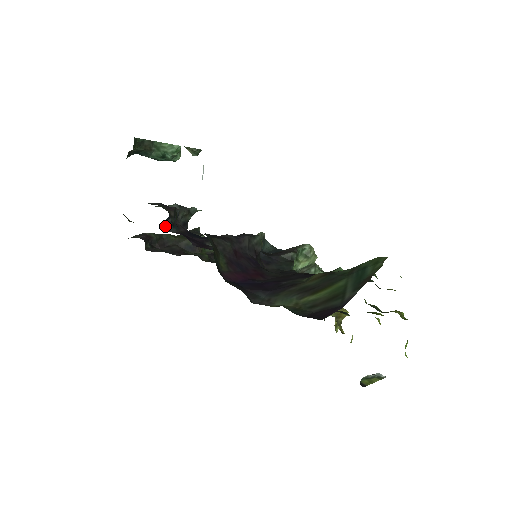
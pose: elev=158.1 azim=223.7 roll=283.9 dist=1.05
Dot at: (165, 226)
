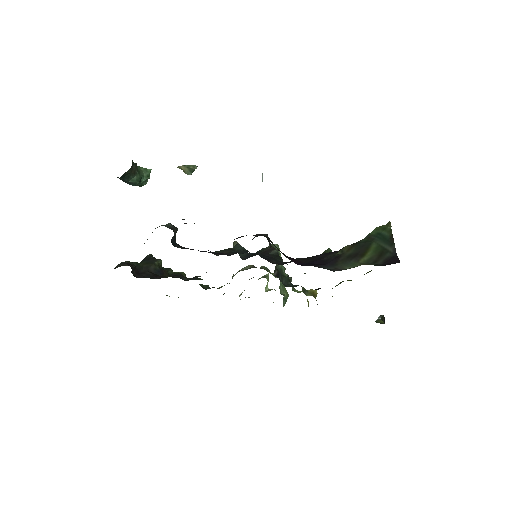
Dot at: (172, 244)
